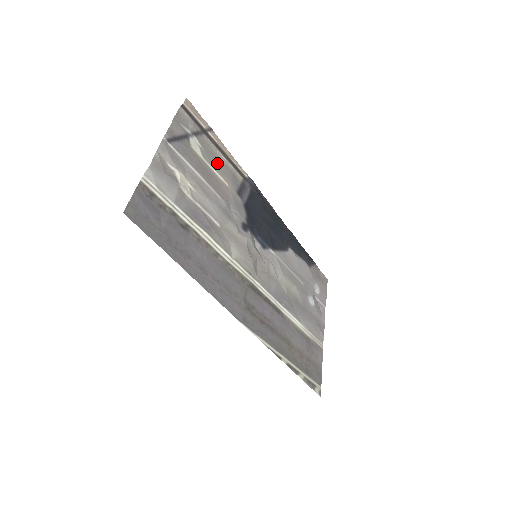
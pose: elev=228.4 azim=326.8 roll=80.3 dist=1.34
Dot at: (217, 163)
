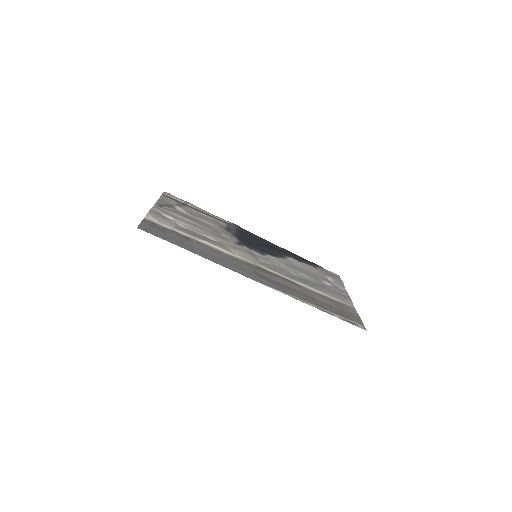
Dot at: (201, 217)
